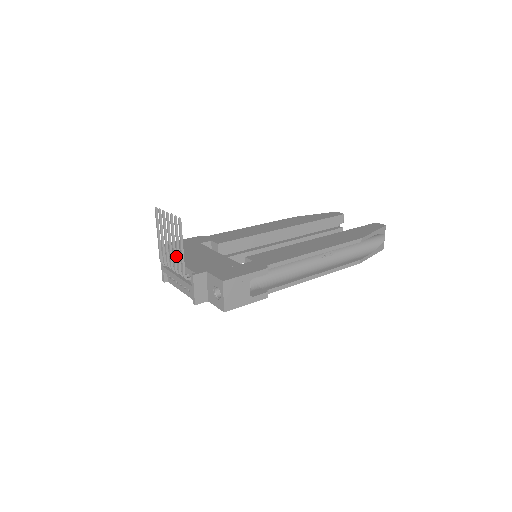
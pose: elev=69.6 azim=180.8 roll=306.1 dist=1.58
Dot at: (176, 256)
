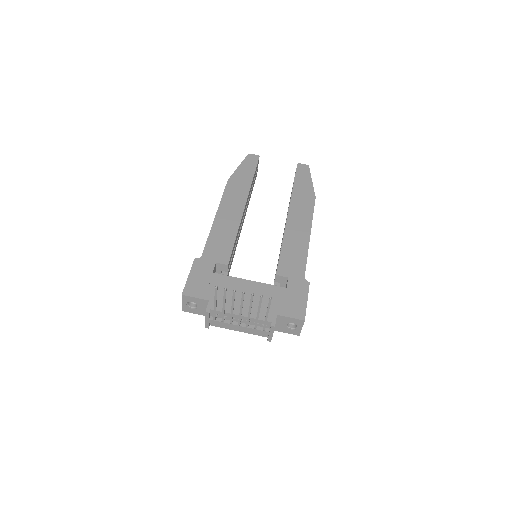
Dot at: occluded
